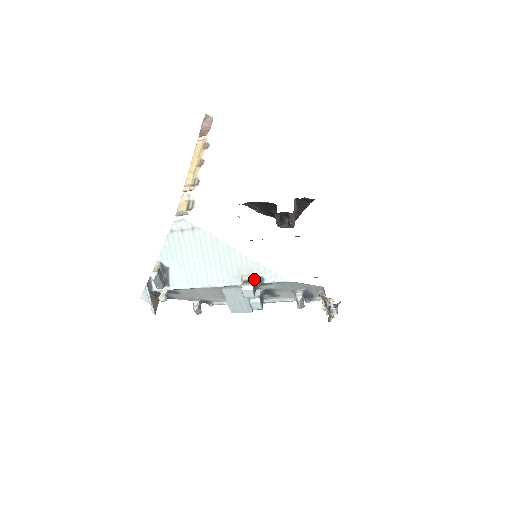
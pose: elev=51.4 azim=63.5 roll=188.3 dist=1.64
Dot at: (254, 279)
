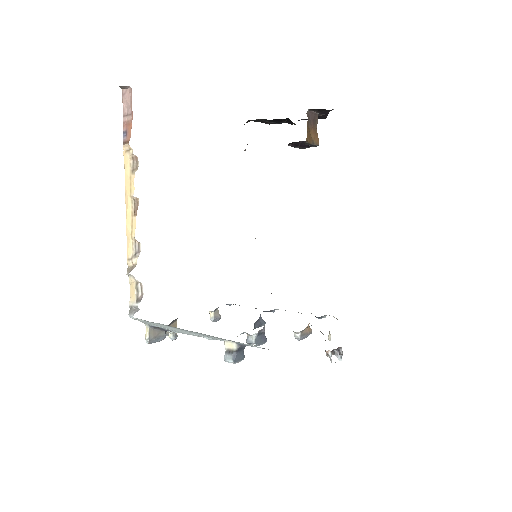
Dot at: (235, 349)
